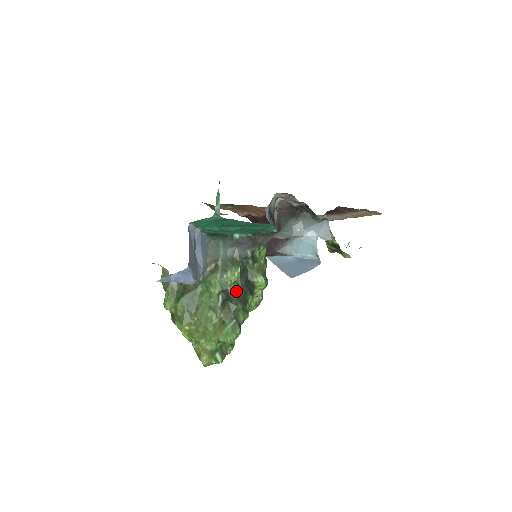
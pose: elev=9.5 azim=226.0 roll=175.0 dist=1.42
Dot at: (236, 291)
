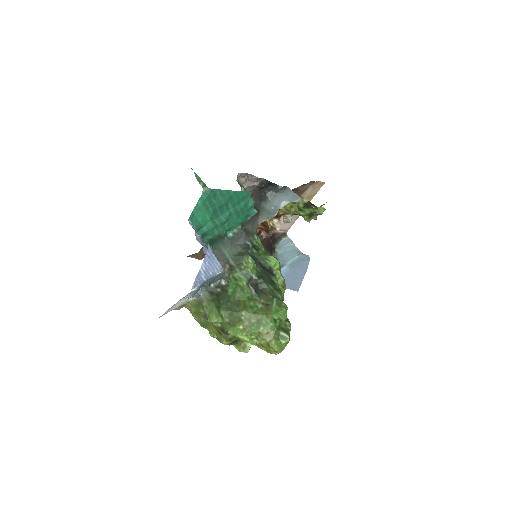
Dot at: (259, 276)
